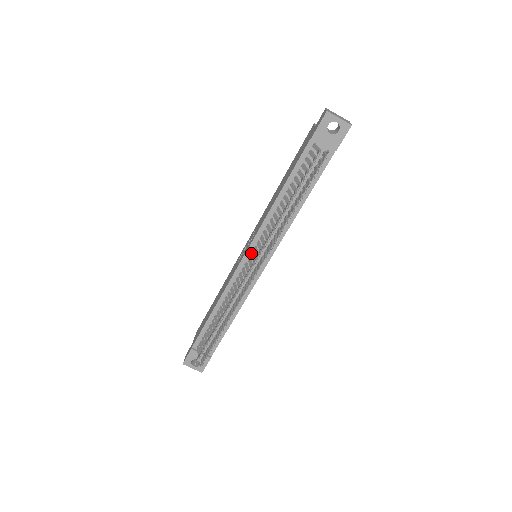
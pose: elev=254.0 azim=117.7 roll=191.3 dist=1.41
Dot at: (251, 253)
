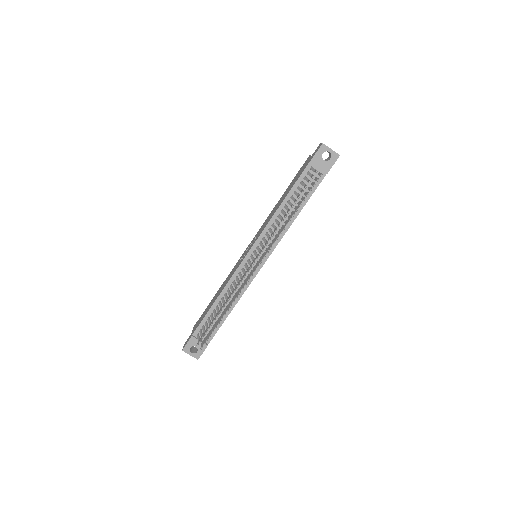
Dot at: (254, 251)
